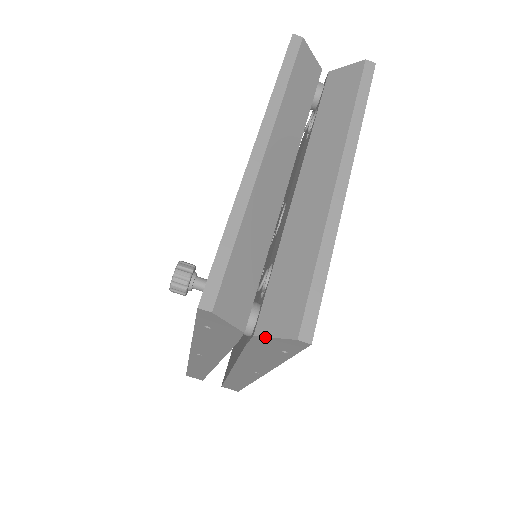
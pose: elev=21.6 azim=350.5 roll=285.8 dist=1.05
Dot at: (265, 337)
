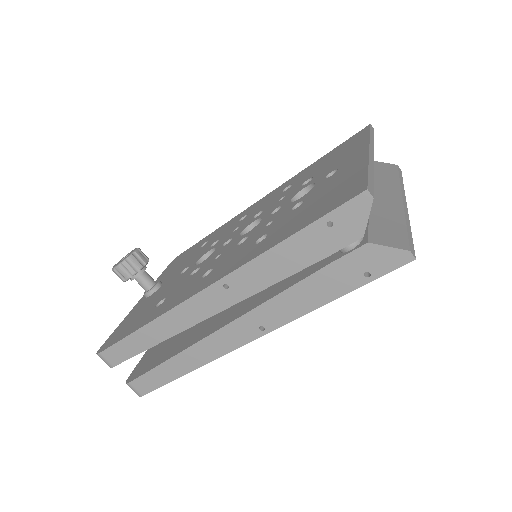
Dot at: (379, 245)
